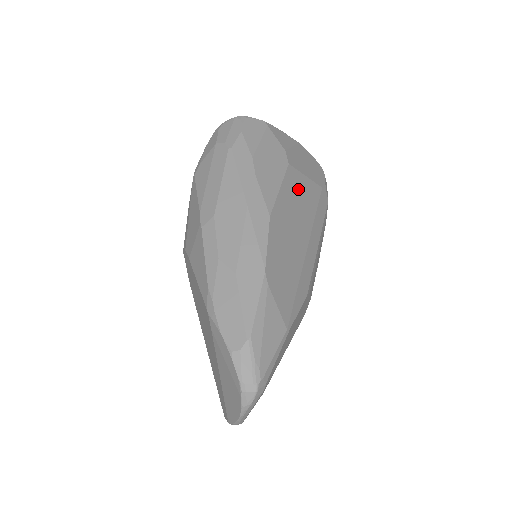
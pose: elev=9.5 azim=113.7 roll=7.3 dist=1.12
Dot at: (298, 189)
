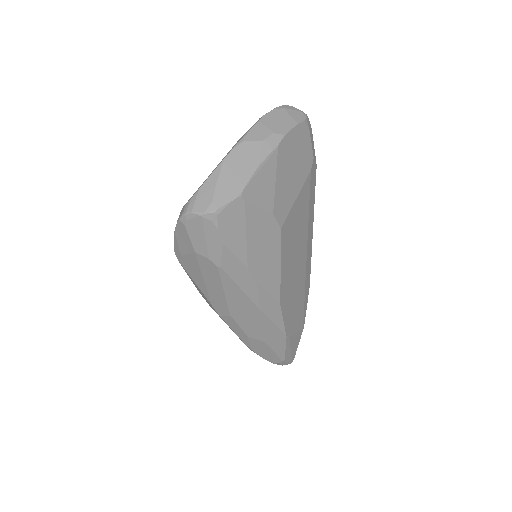
Dot at: (292, 231)
